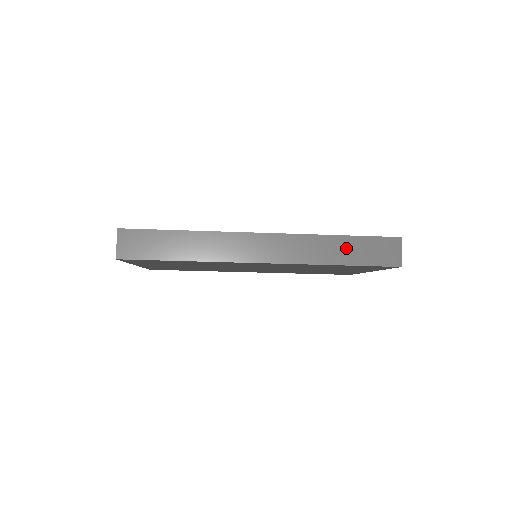
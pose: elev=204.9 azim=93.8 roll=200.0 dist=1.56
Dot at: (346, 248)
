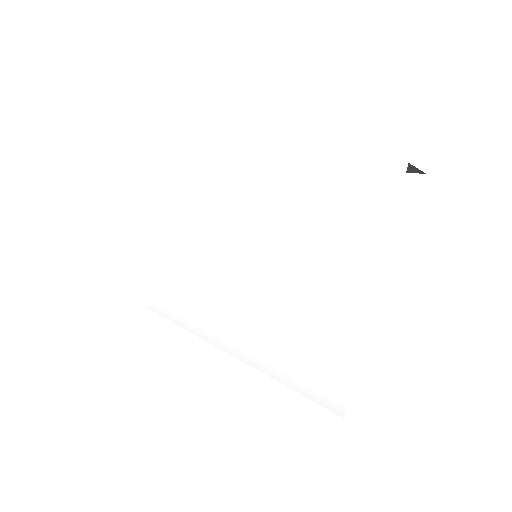
Dot at: occluded
